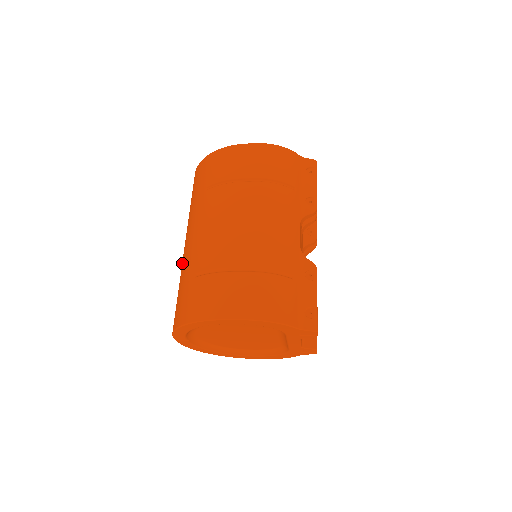
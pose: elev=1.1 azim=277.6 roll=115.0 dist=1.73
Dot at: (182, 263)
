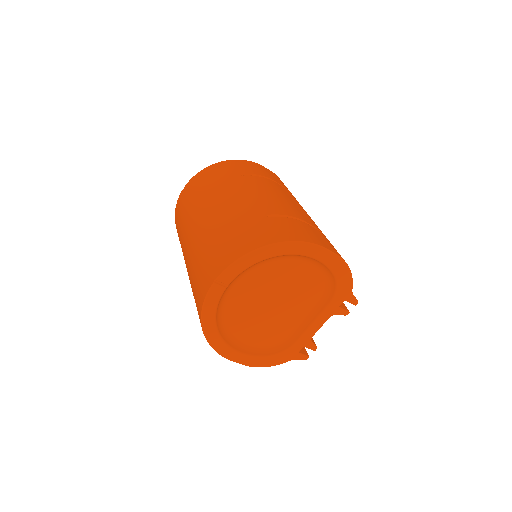
Dot at: (222, 216)
